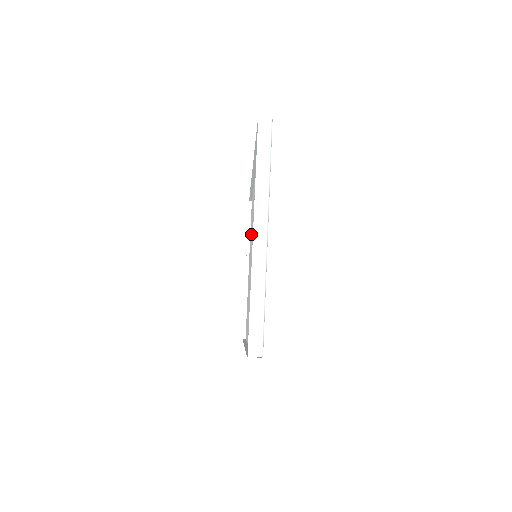
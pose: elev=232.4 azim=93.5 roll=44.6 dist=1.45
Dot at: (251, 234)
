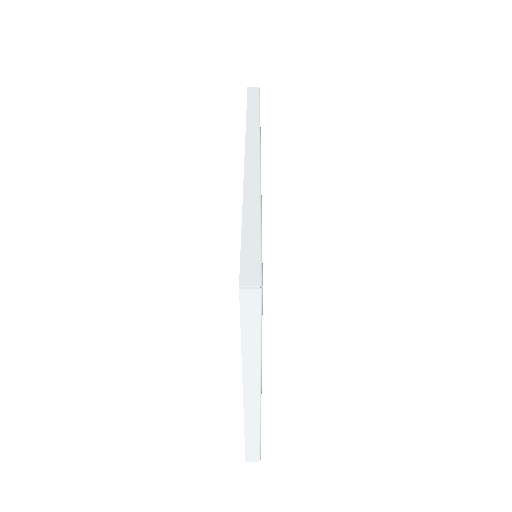
Dot at: occluded
